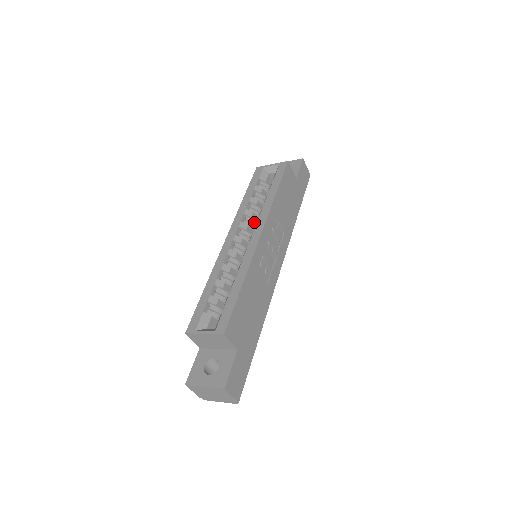
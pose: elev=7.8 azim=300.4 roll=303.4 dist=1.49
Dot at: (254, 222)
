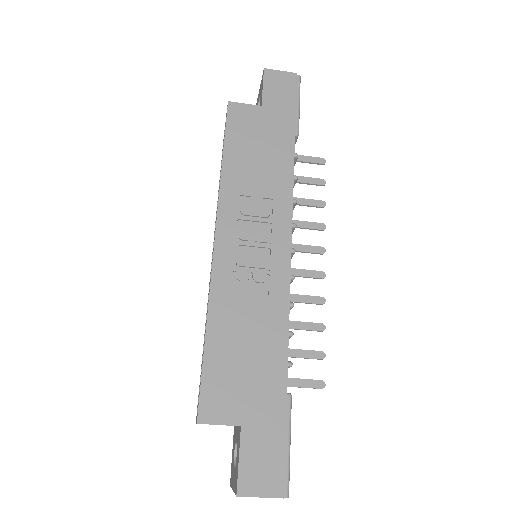
Dot at: occluded
